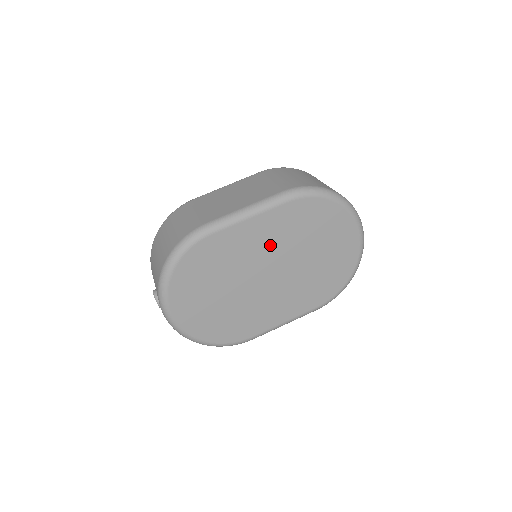
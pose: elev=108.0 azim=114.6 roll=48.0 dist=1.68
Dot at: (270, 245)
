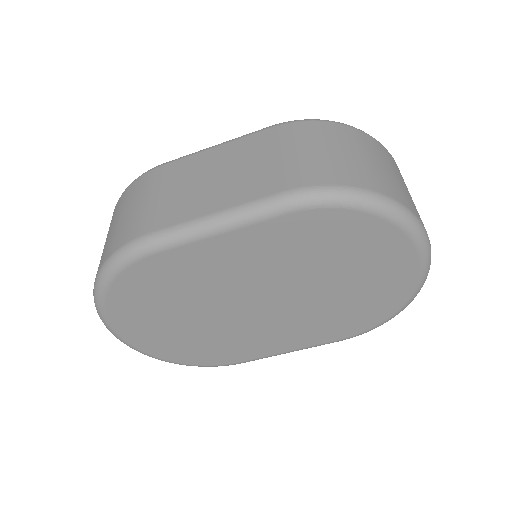
Dot at: (257, 269)
